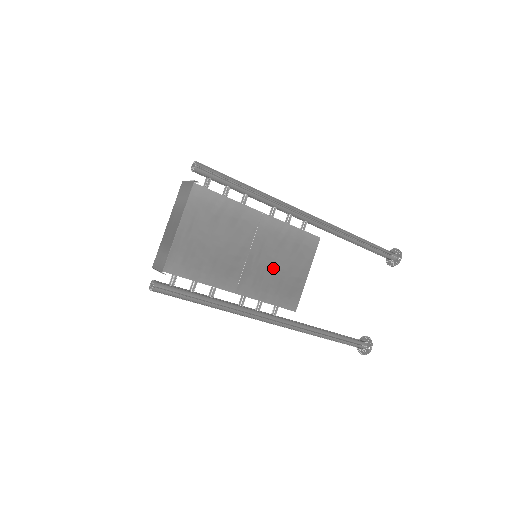
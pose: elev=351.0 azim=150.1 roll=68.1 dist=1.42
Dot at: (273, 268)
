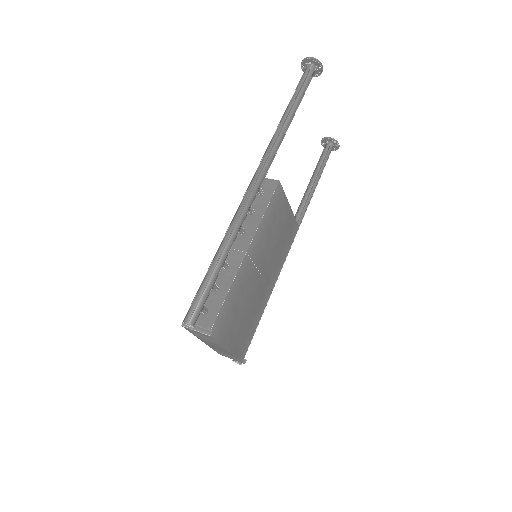
Dot at: (275, 247)
